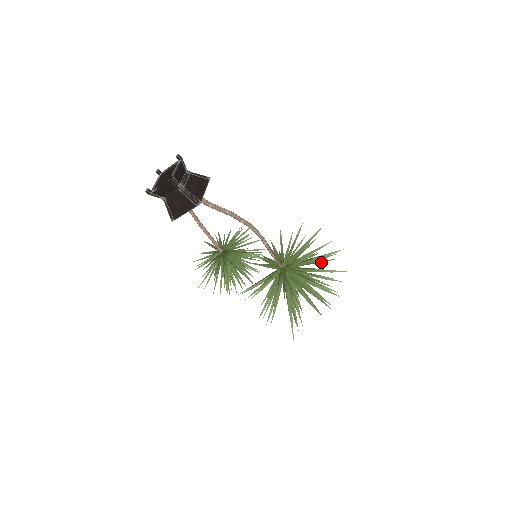
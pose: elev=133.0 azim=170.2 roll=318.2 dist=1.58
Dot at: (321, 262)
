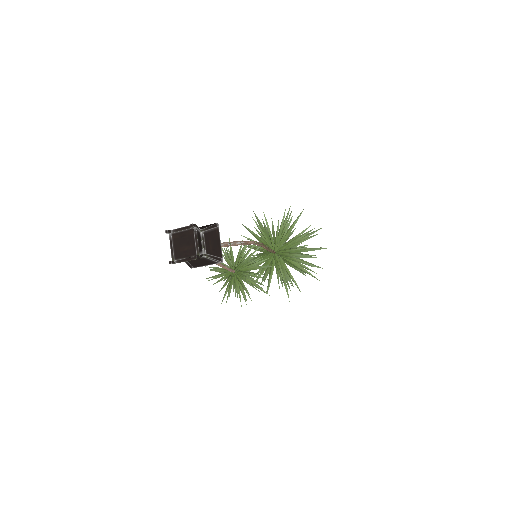
Dot at: occluded
